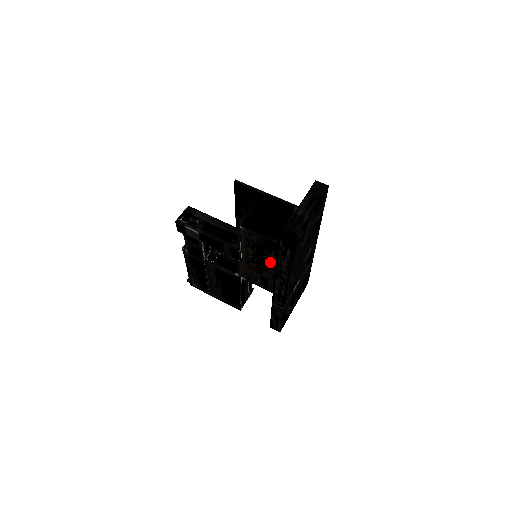
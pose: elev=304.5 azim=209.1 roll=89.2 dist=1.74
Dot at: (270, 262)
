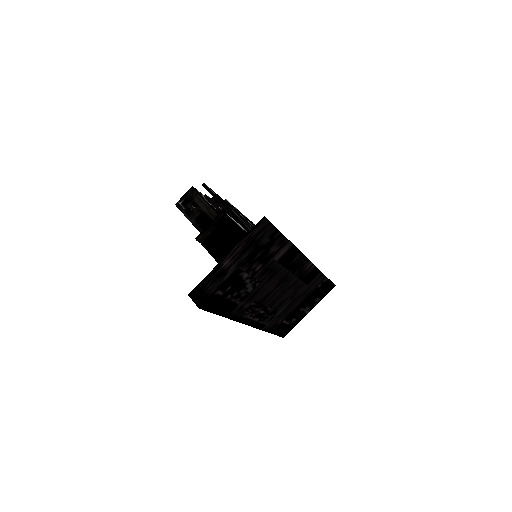
Dot at: occluded
